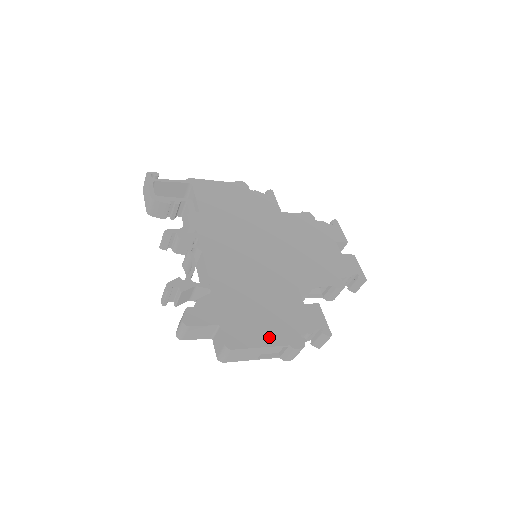
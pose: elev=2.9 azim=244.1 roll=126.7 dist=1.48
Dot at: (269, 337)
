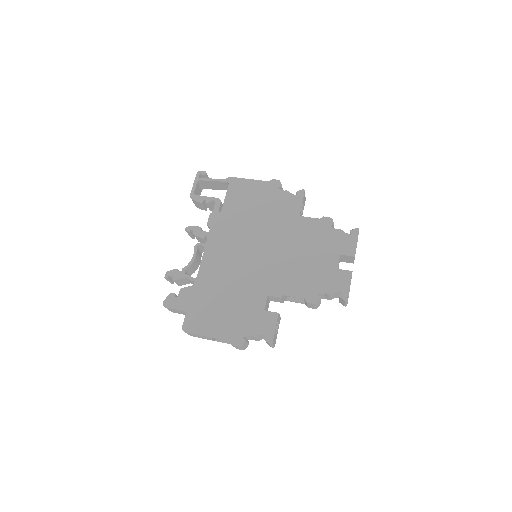
Dot at: (217, 330)
